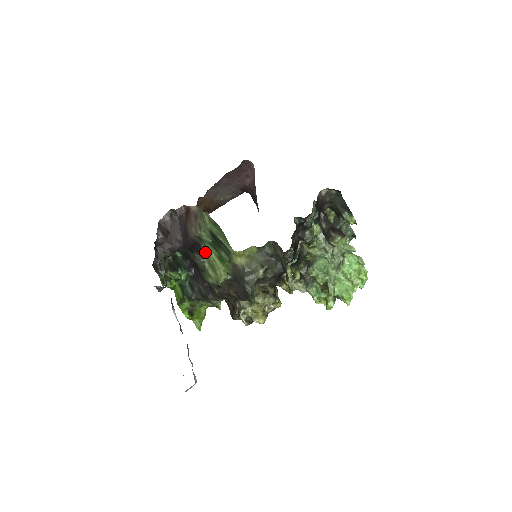
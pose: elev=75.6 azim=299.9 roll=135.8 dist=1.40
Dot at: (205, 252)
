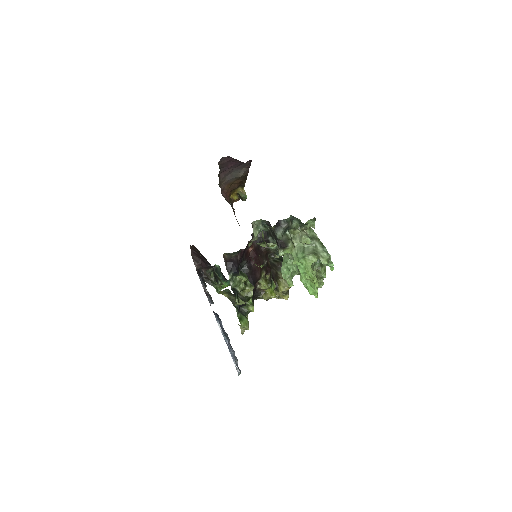
Dot at: (218, 276)
